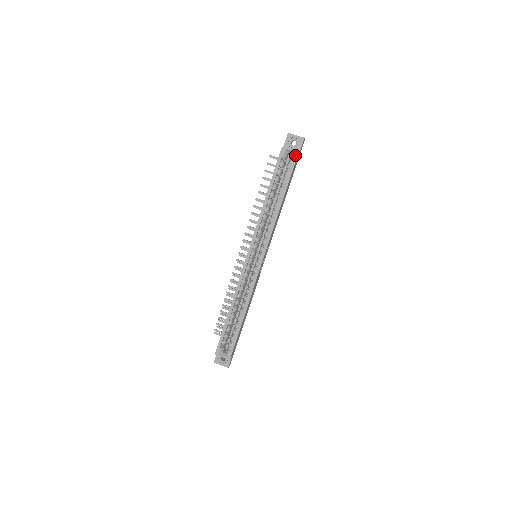
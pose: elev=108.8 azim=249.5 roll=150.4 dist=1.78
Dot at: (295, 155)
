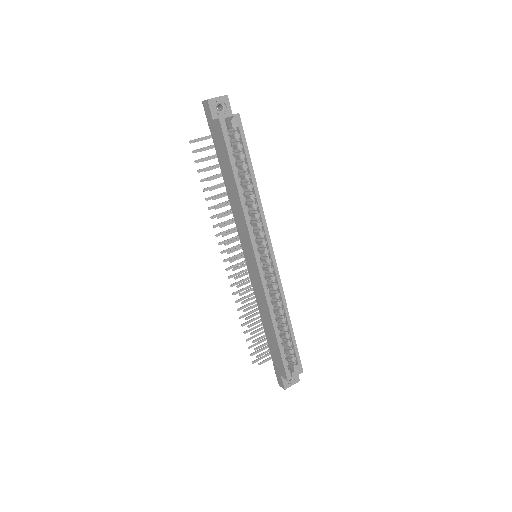
Dot at: (238, 119)
